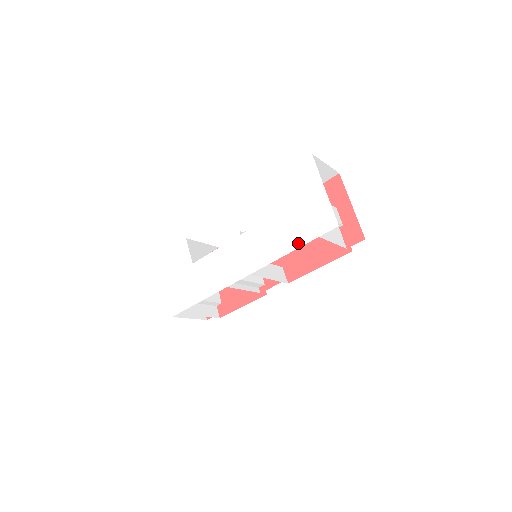
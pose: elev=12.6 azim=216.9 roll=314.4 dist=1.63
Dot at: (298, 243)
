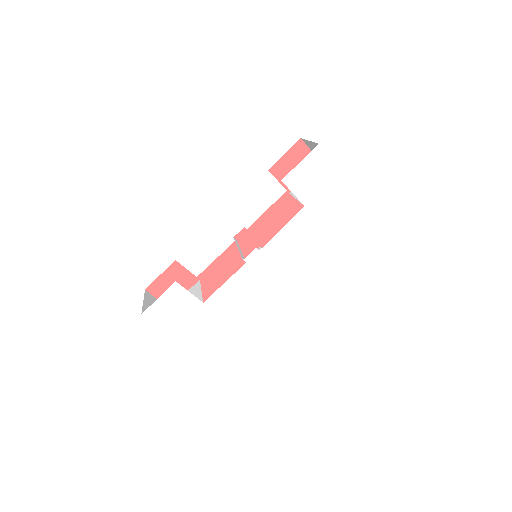
Dot at: (334, 236)
